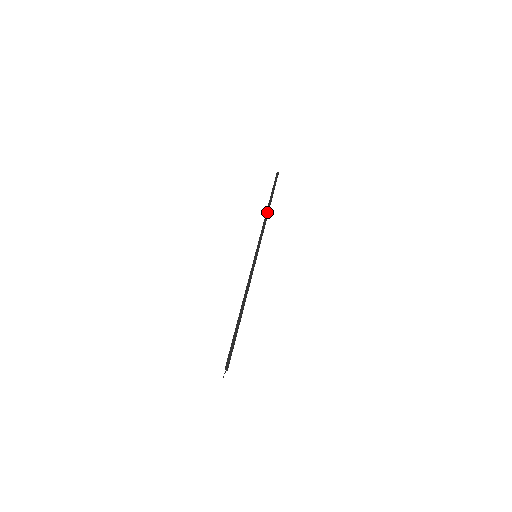
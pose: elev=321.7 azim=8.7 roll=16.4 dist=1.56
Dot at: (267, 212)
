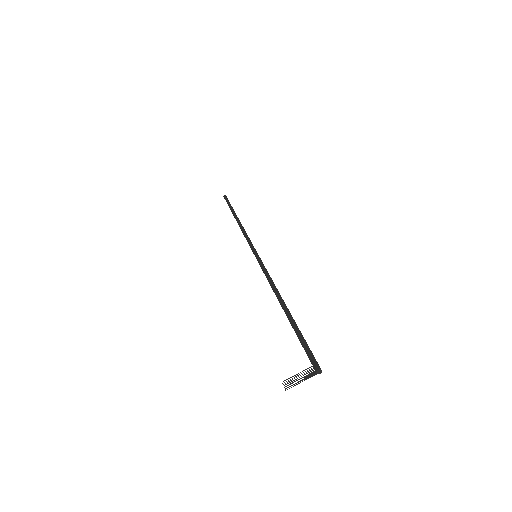
Dot at: occluded
